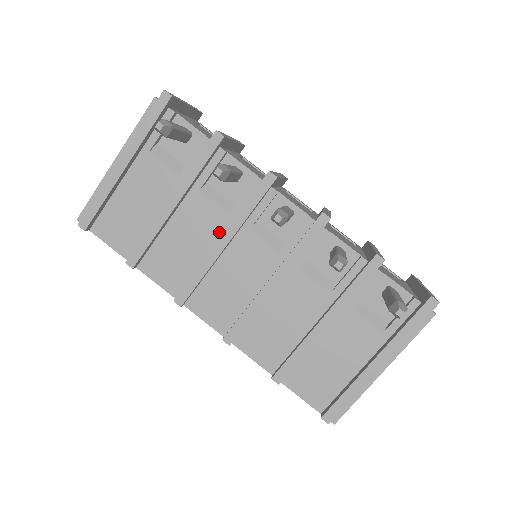
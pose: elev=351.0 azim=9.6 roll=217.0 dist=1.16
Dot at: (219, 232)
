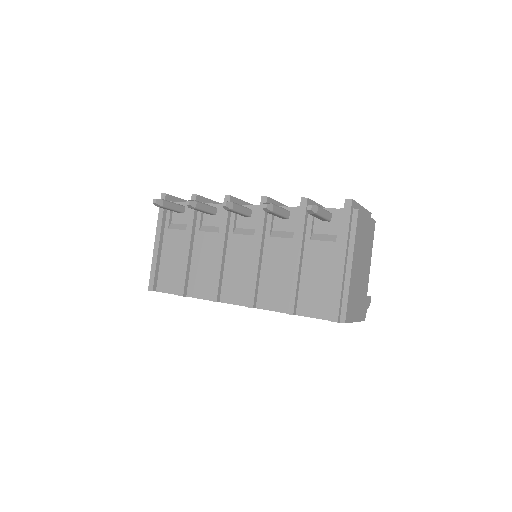
Dot at: occluded
